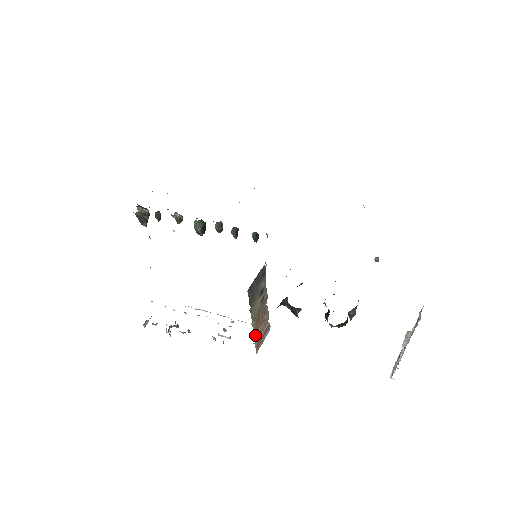
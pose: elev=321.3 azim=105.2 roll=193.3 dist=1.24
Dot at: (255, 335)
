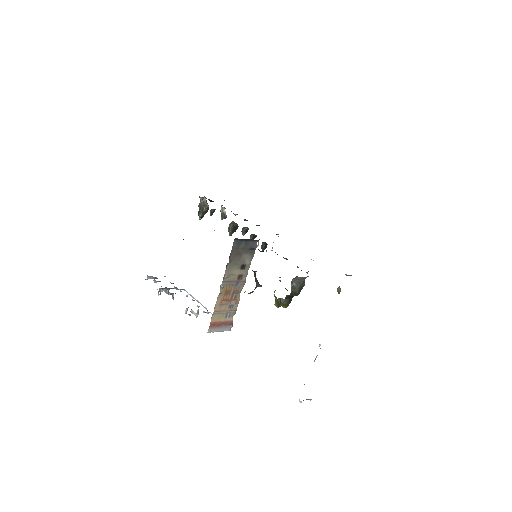
Dot at: (217, 306)
